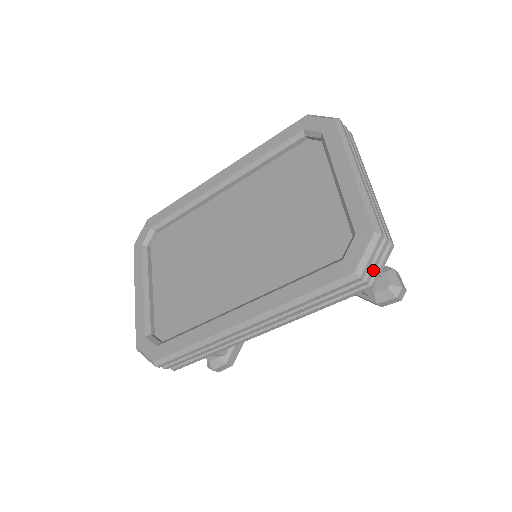
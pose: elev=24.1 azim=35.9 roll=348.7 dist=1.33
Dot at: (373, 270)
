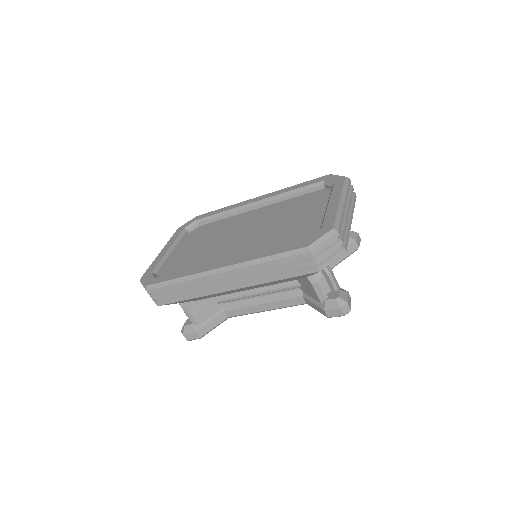
Dot at: (323, 256)
